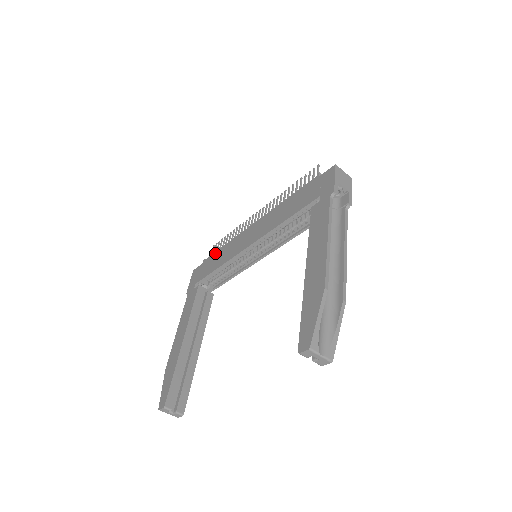
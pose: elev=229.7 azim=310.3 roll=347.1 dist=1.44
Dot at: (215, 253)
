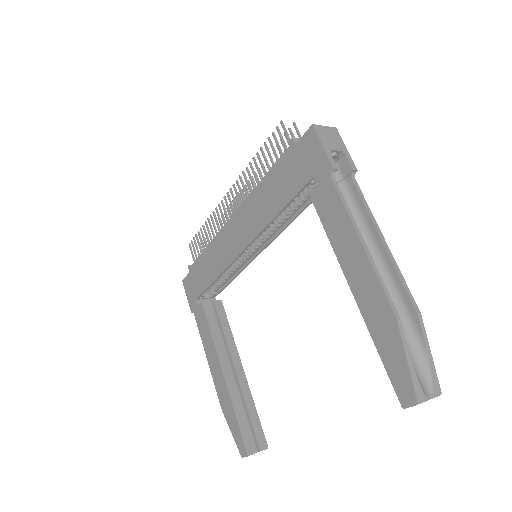
Dot at: (199, 259)
